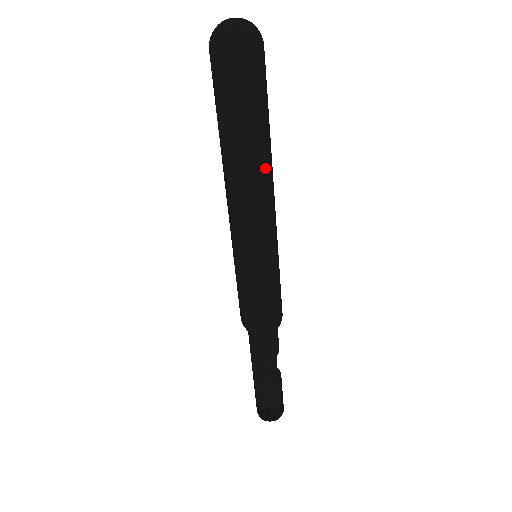
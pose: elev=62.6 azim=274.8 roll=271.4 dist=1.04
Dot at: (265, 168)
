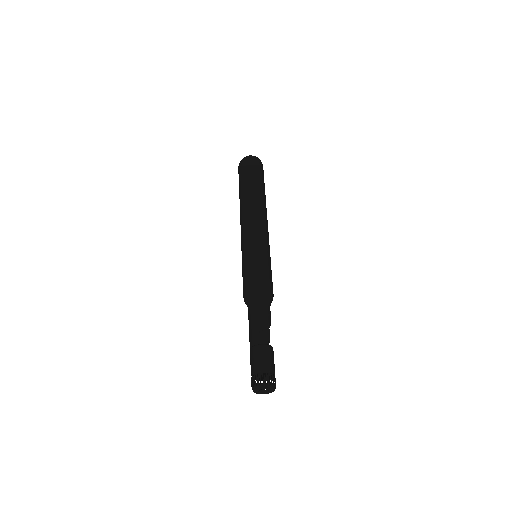
Dot at: (263, 204)
